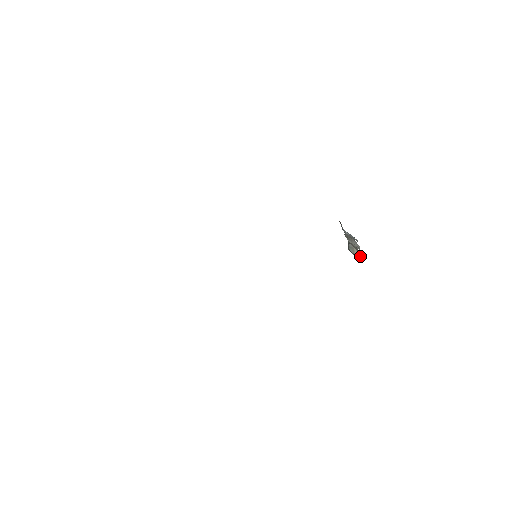
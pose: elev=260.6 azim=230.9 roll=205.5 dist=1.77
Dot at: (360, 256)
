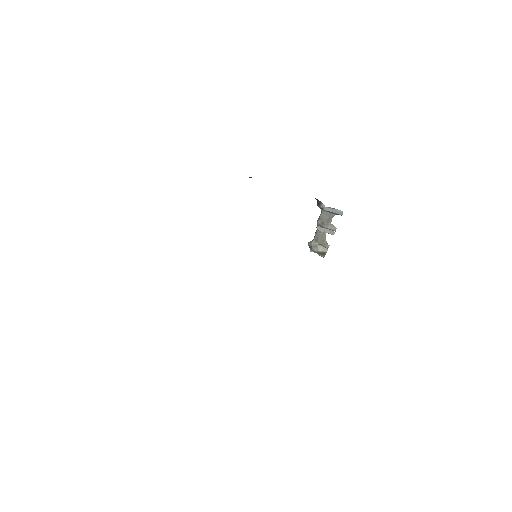
Dot at: (325, 251)
